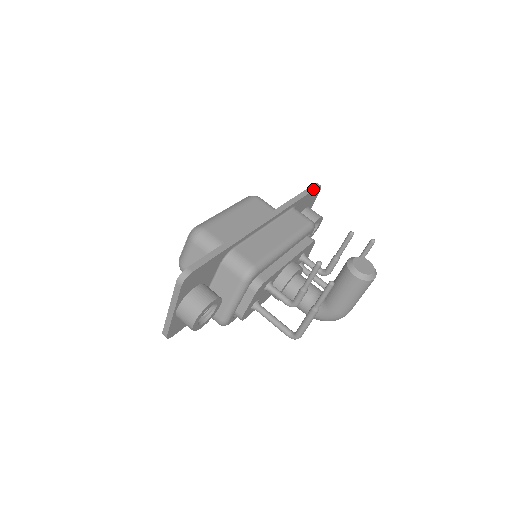
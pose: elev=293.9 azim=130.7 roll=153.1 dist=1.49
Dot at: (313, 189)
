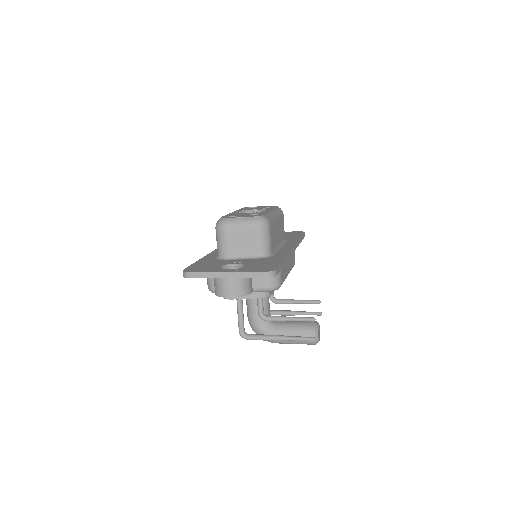
Dot at: occluded
